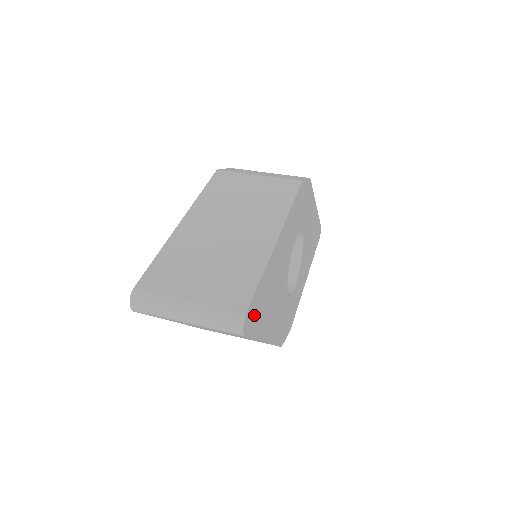
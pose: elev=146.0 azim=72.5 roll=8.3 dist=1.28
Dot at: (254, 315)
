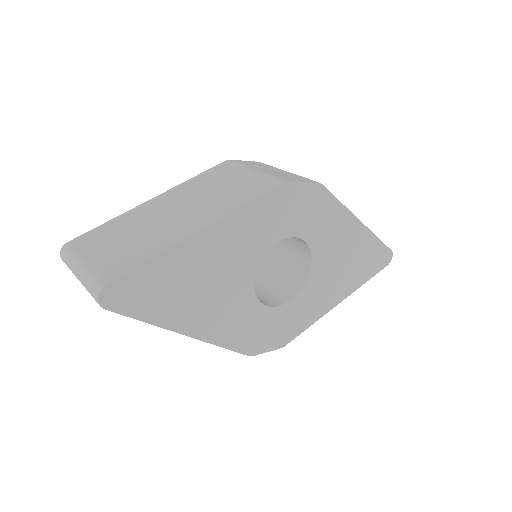
Dot at: (134, 295)
